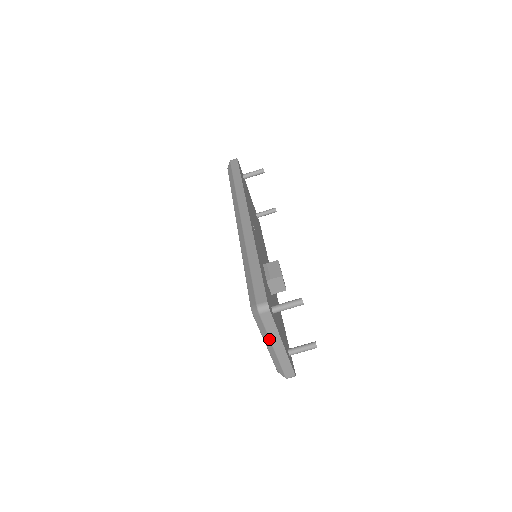
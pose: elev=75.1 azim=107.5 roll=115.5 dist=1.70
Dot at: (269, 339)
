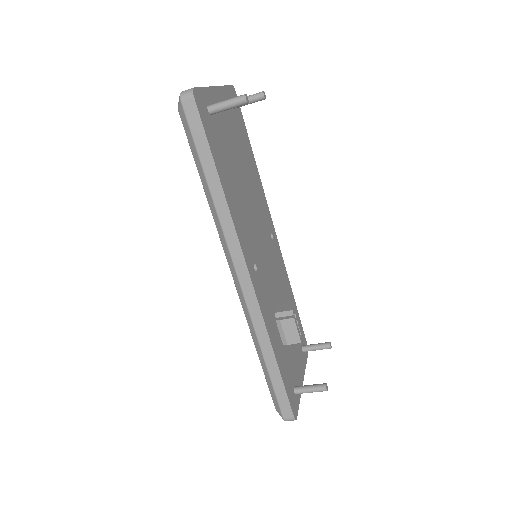
Dot at: occluded
